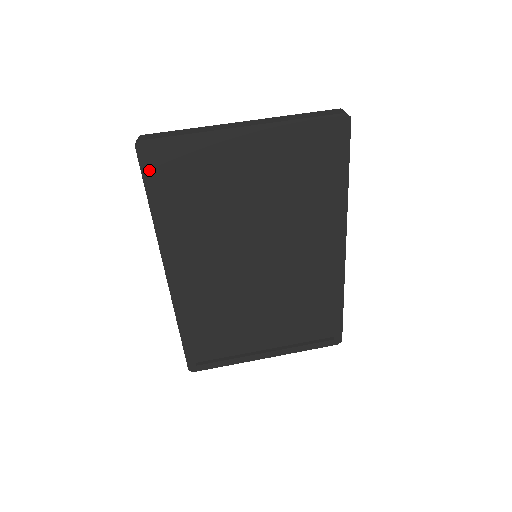
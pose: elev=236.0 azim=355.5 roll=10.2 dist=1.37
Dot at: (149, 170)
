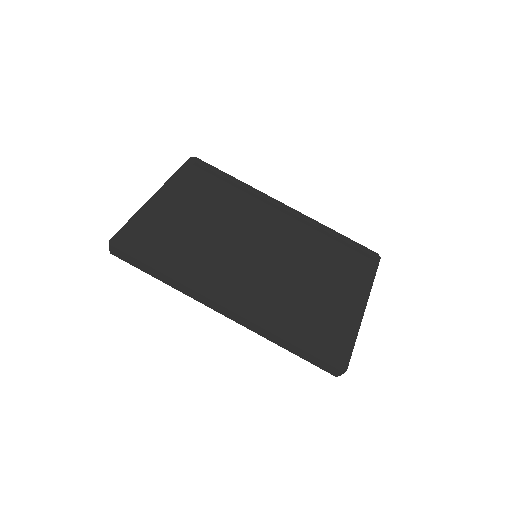
Dot at: (132, 251)
